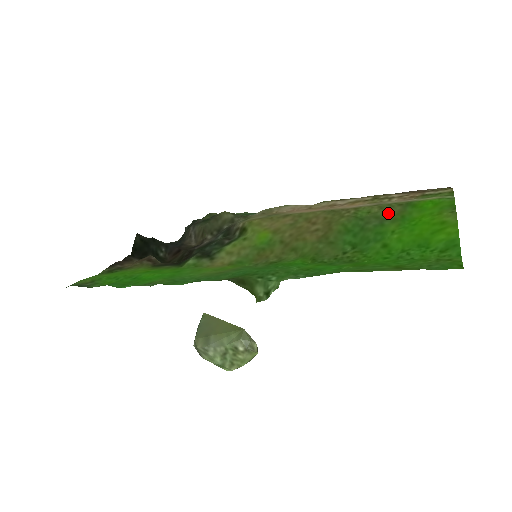
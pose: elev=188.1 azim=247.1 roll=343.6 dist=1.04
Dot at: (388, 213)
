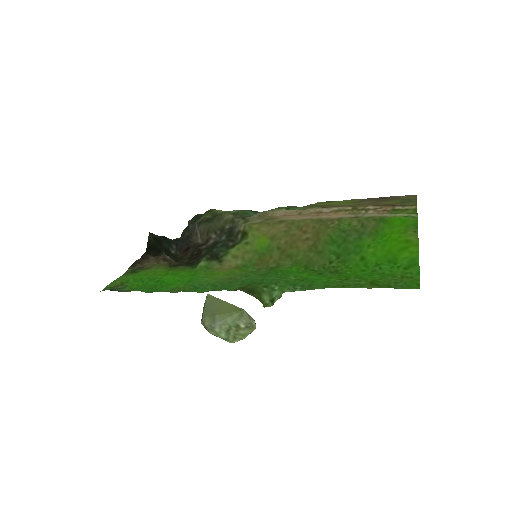
Dot at: (365, 227)
